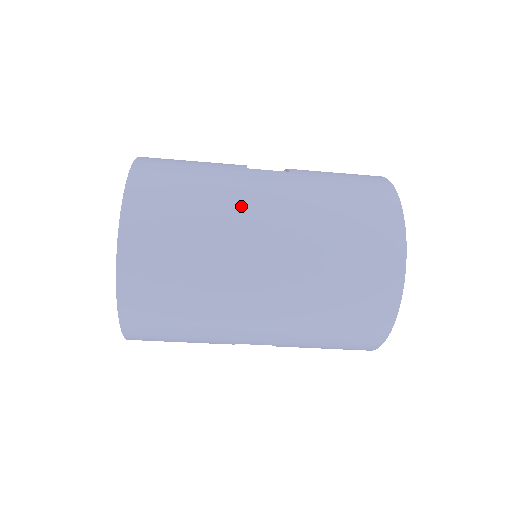
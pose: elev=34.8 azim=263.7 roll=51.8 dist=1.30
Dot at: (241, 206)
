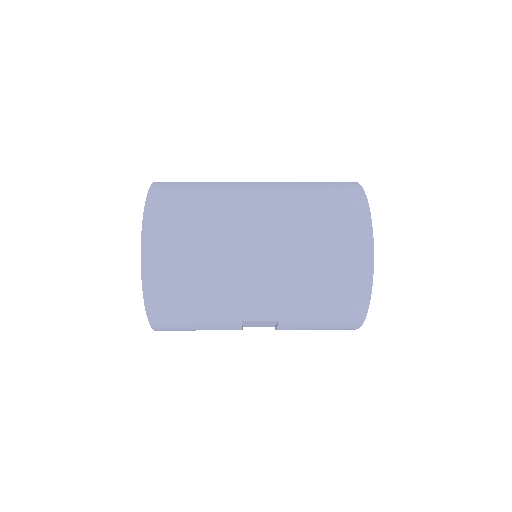
Dot at: (237, 197)
